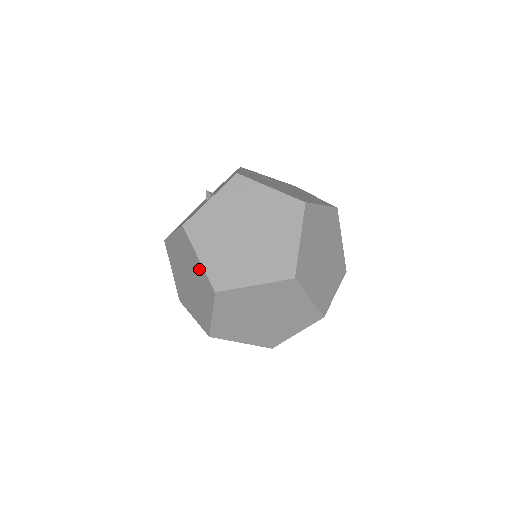
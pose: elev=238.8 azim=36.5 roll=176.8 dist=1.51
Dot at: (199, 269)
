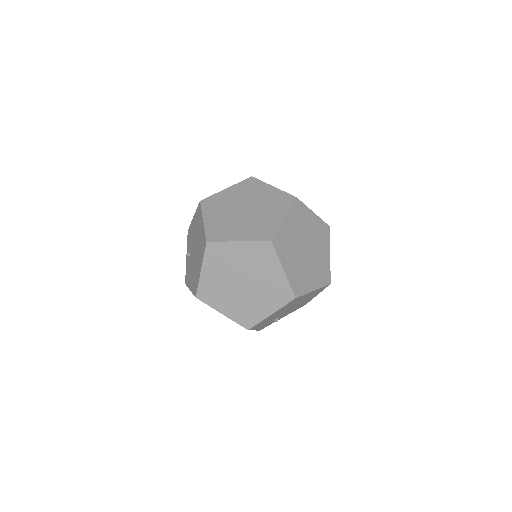
Dot at: occluded
